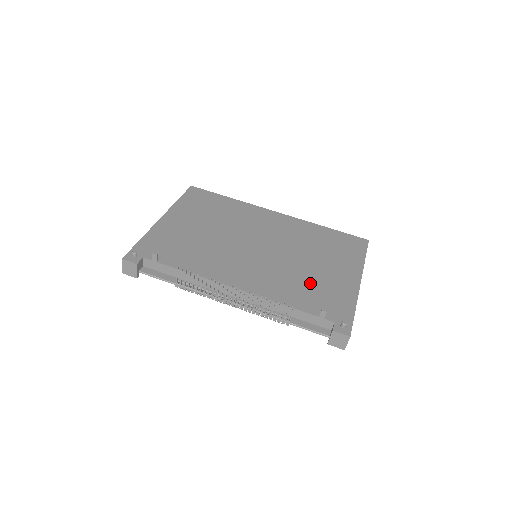
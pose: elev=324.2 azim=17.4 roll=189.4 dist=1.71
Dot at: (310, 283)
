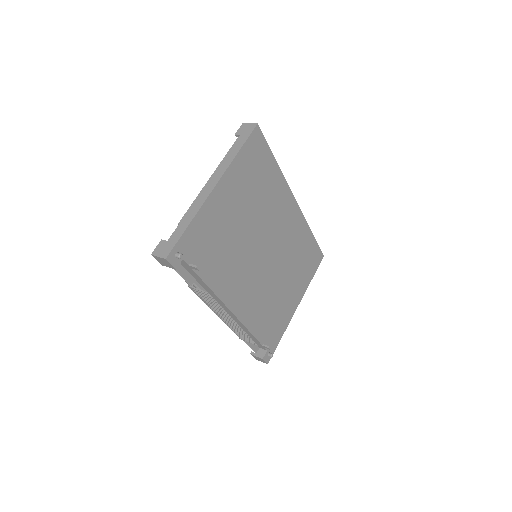
Dot at: (274, 308)
